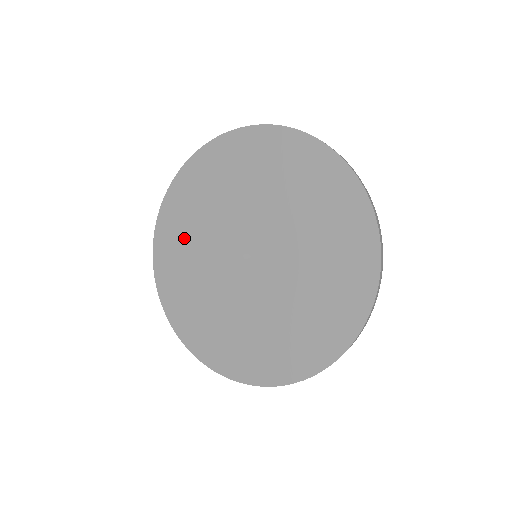
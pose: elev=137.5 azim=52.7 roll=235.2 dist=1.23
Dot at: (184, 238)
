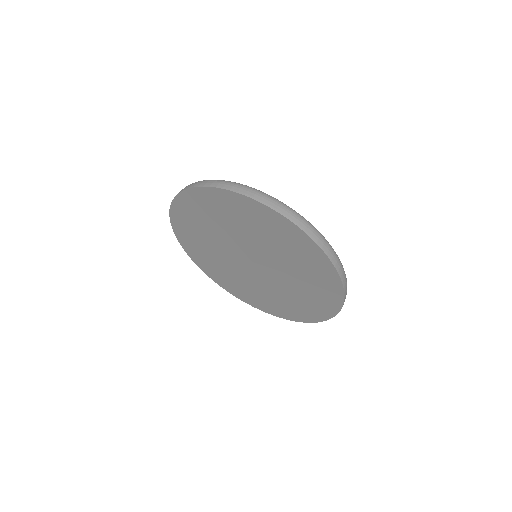
Dot at: (197, 235)
